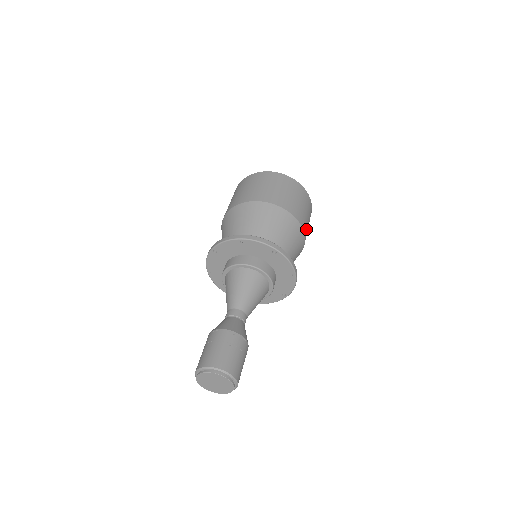
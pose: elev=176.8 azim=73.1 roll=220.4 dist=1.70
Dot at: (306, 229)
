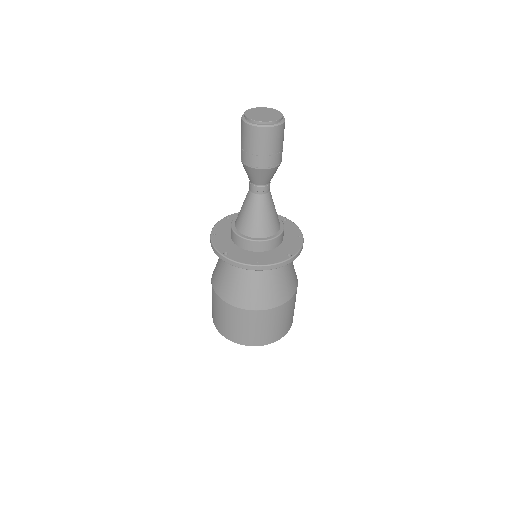
Dot at: occluded
